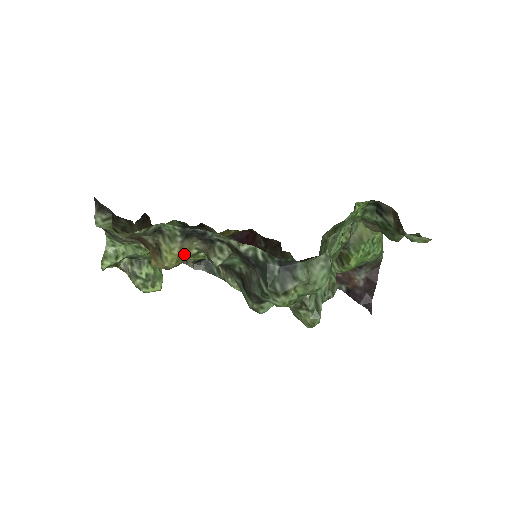
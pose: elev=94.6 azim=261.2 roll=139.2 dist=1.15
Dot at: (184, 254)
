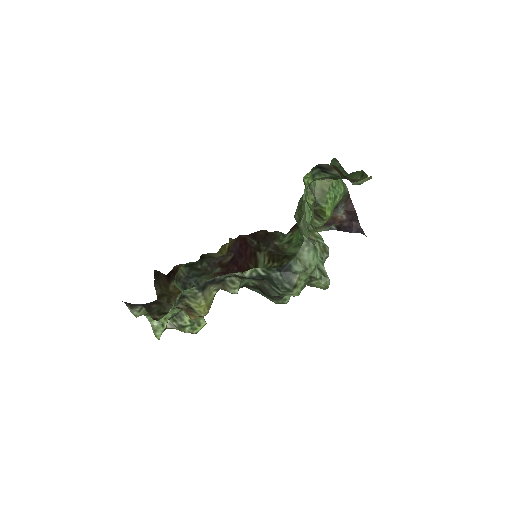
Dot at: (209, 300)
